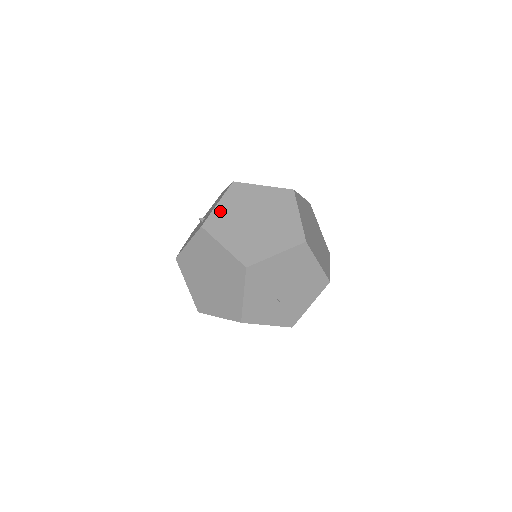
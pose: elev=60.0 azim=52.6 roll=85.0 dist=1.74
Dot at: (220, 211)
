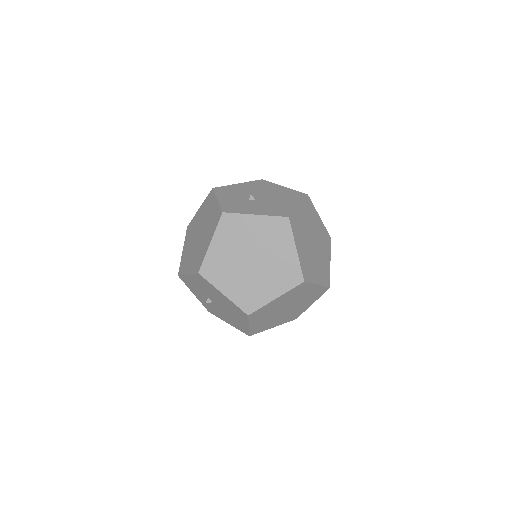
Dot at: (247, 221)
